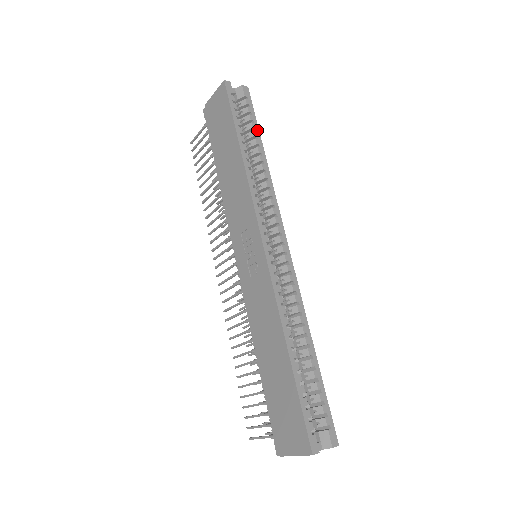
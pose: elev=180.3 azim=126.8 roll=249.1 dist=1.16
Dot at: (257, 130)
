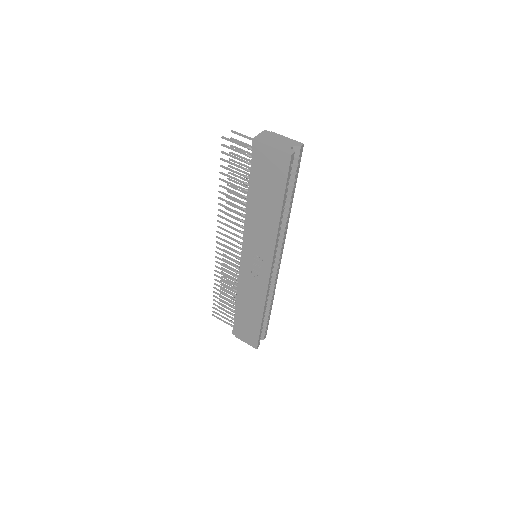
Dot at: (295, 186)
